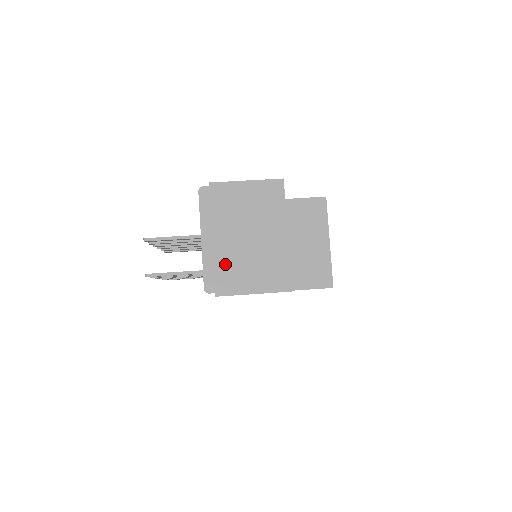
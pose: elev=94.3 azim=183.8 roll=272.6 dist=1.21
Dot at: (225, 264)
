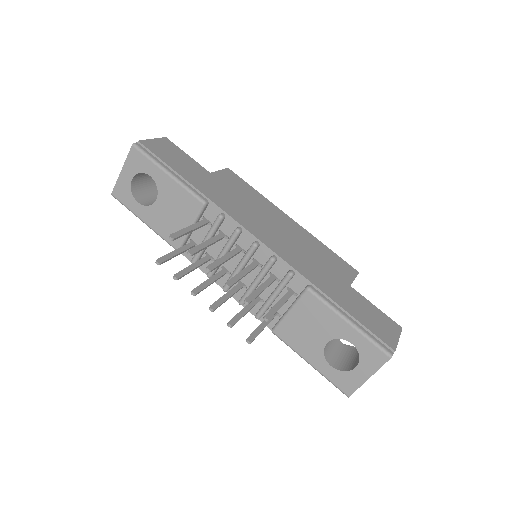
Dot at: occluded
